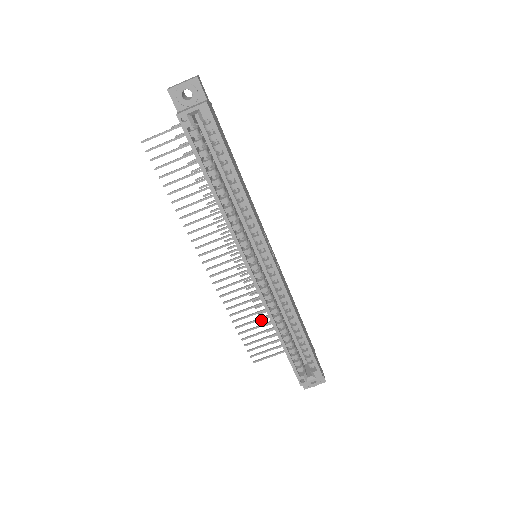
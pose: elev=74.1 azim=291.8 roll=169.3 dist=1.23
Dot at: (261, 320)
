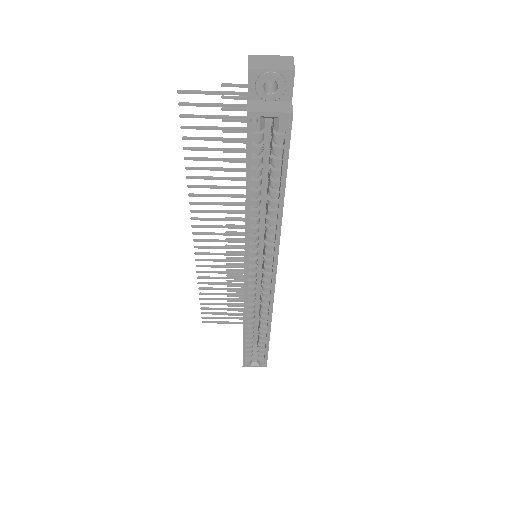
Dot at: (227, 291)
